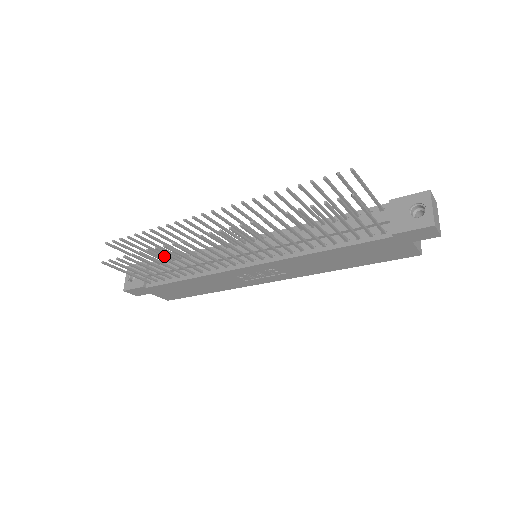
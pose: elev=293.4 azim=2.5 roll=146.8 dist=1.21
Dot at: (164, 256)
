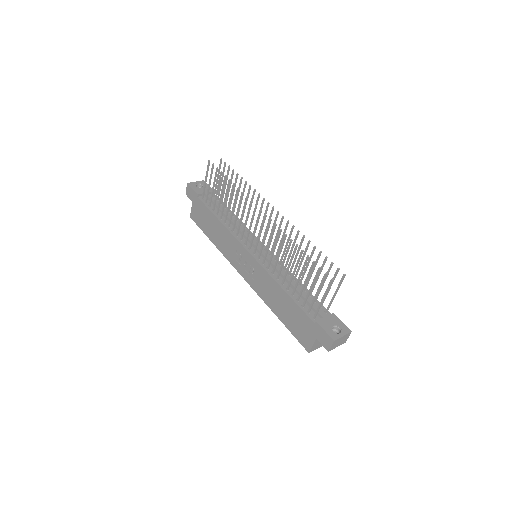
Dot at: (226, 199)
